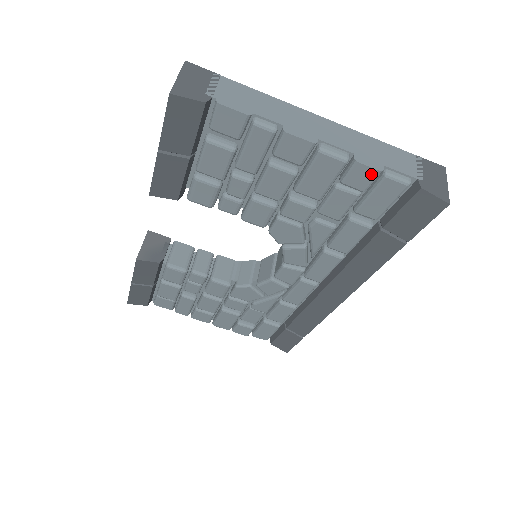
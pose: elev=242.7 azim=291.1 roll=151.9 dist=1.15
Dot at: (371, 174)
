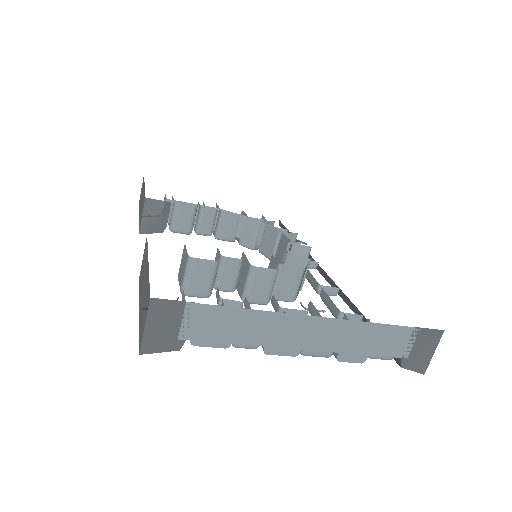
Dot at: (353, 358)
